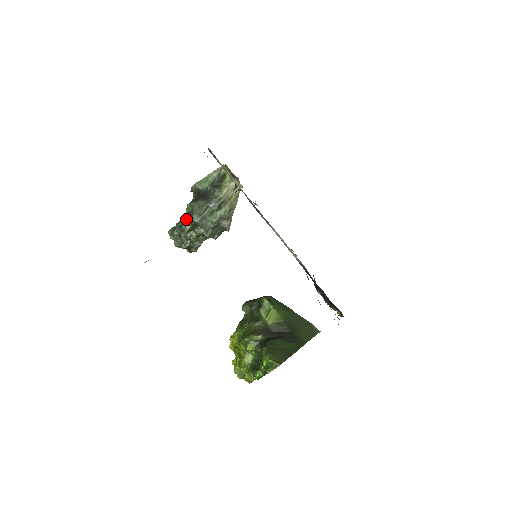
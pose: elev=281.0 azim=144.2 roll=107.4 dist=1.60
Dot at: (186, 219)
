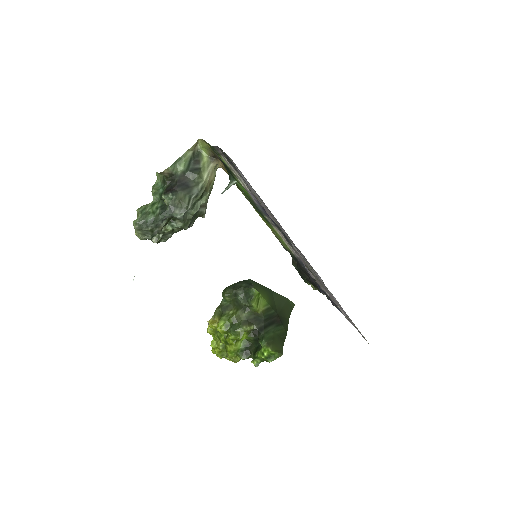
Dot at: (164, 215)
